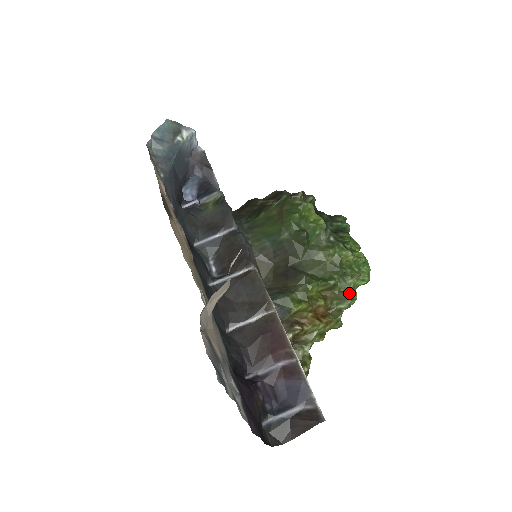
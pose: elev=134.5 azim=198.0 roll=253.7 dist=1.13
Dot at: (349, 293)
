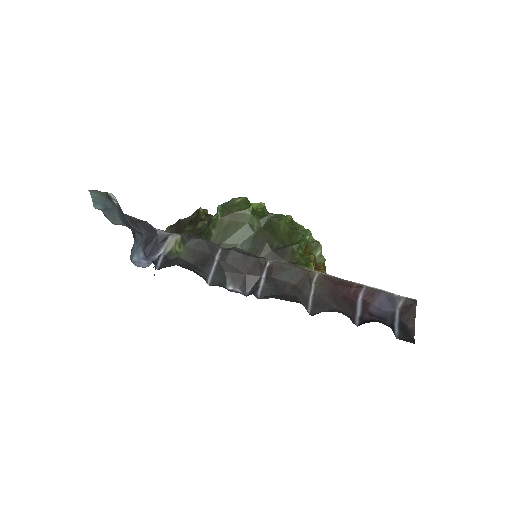
Dot at: occluded
